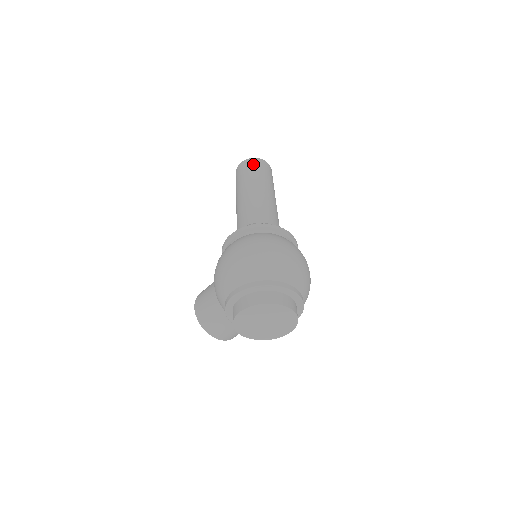
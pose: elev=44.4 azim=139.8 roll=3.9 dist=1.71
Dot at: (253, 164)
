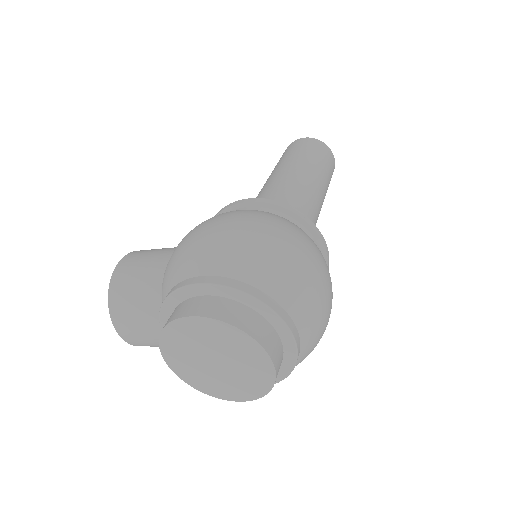
Dot at: (321, 148)
